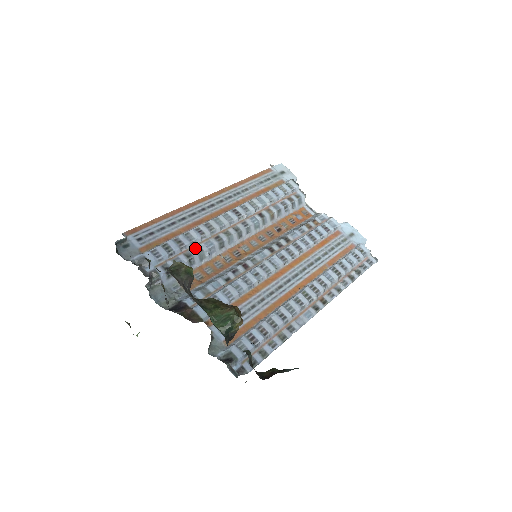
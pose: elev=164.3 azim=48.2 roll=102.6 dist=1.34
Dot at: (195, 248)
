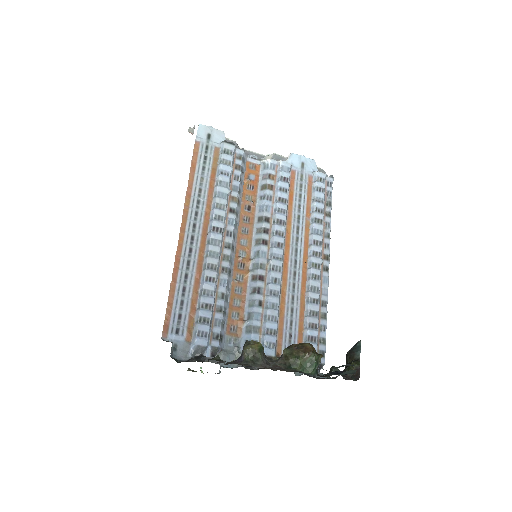
Dot at: (218, 297)
